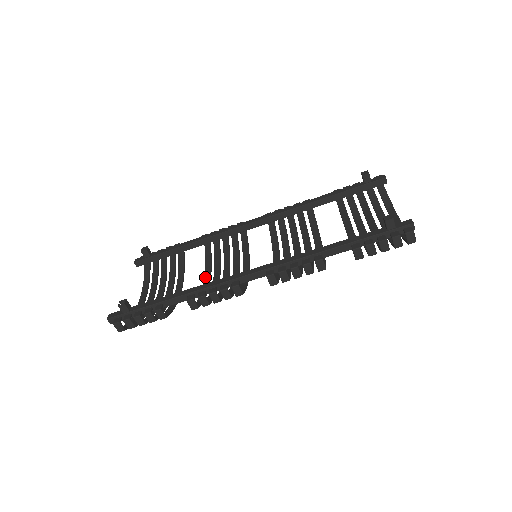
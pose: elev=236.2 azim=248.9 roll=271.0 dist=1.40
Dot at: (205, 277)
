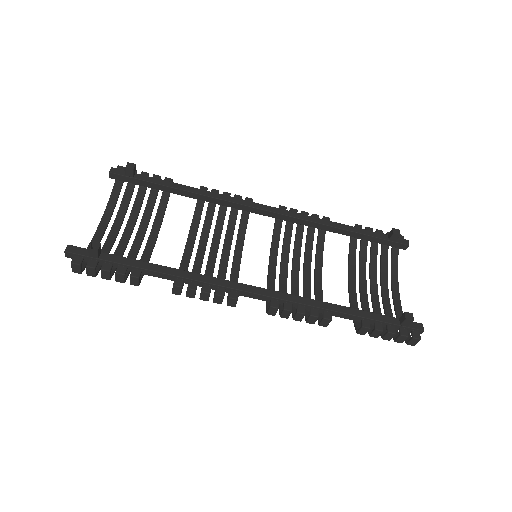
Dot at: (188, 242)
